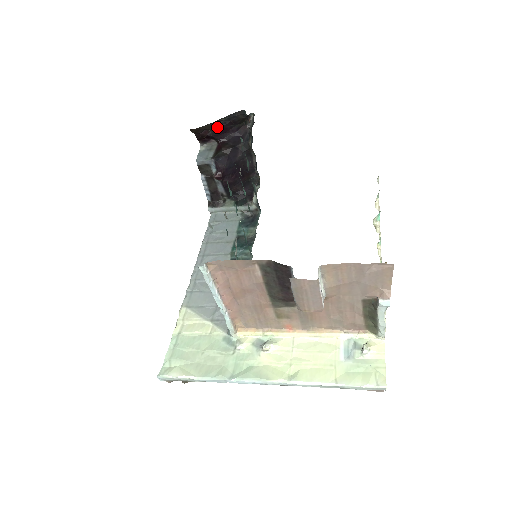
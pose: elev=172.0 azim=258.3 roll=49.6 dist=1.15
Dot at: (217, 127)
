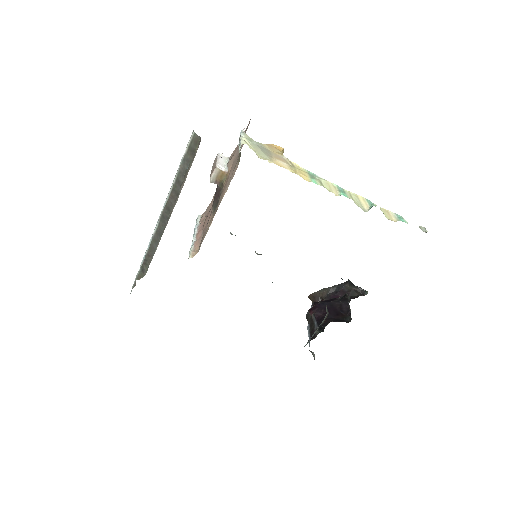
Dot at: (330, 296)
